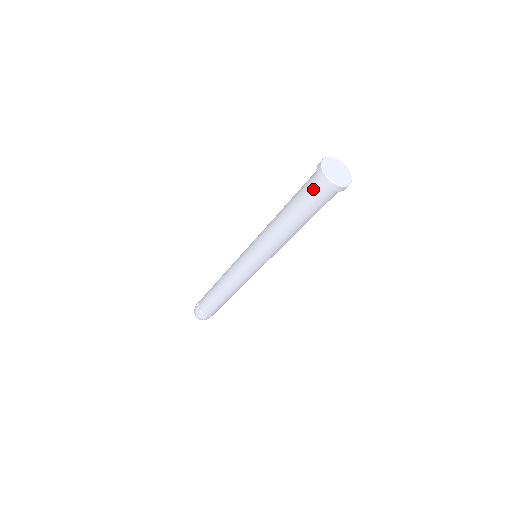
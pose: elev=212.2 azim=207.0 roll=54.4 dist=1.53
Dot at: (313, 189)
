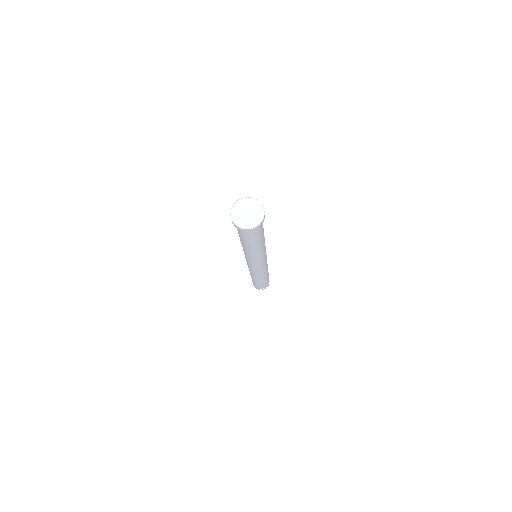
Dot at: occluded
